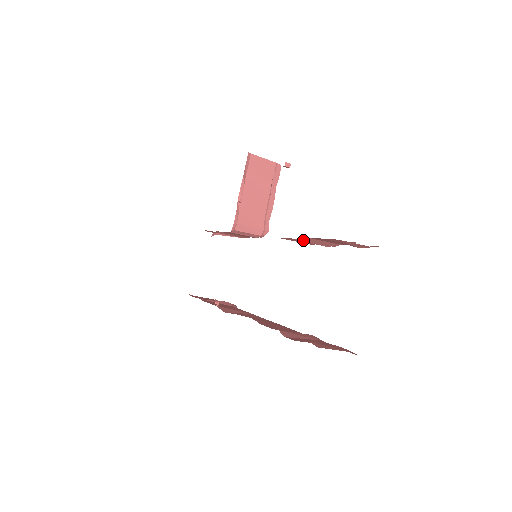
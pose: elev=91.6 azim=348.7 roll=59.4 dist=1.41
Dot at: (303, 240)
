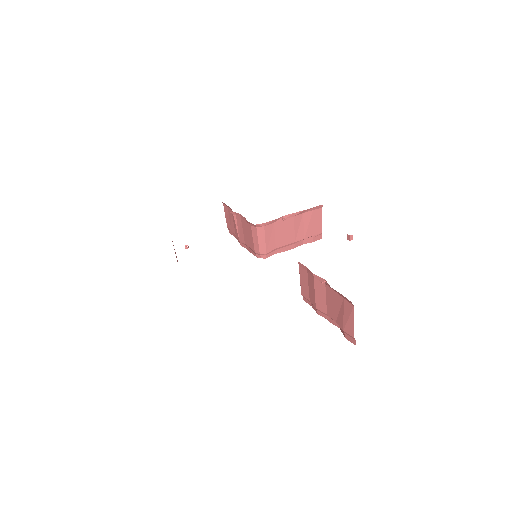
Dot at: (317, 282)
